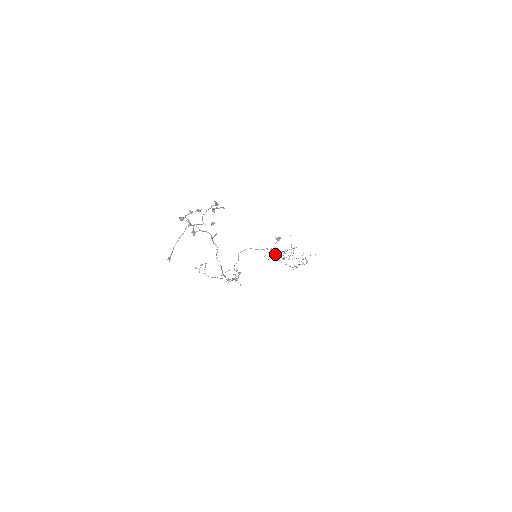
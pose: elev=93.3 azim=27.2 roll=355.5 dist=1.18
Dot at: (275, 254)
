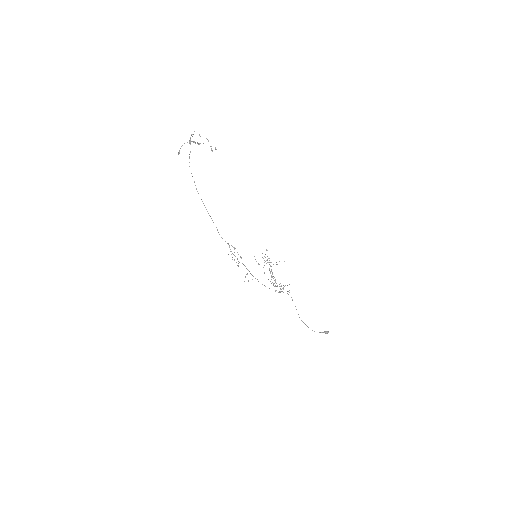
Dot at: occluded
